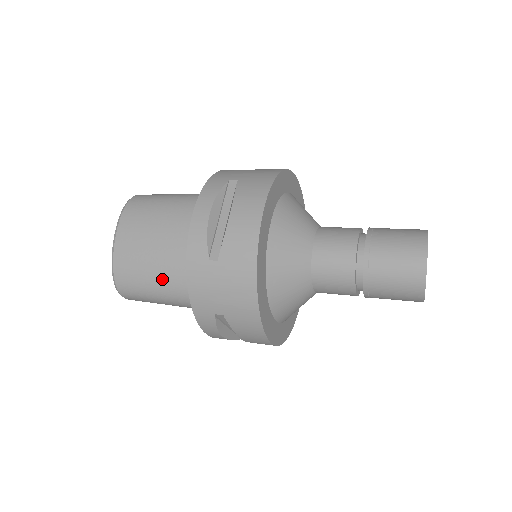
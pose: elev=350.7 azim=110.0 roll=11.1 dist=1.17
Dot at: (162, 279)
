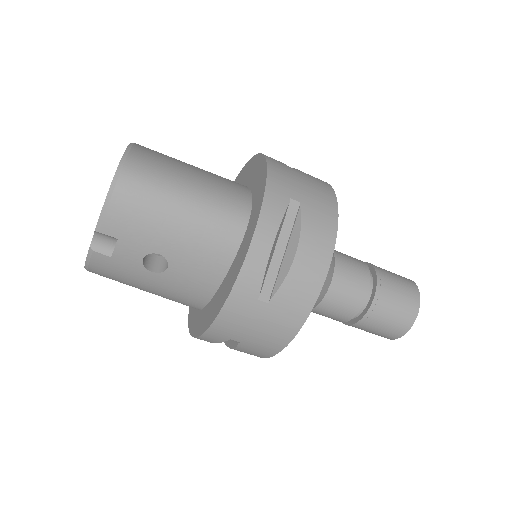
Dot at: (202, 178)
